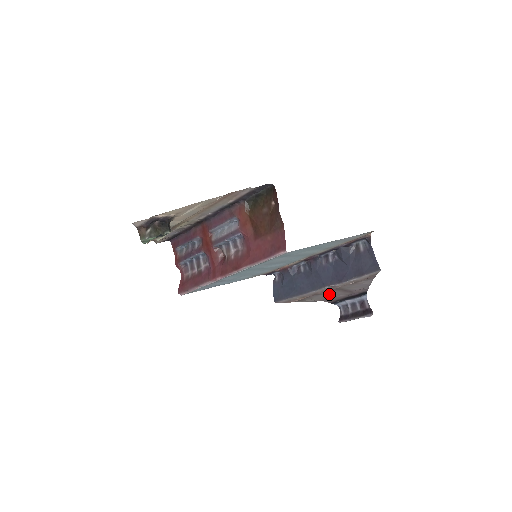
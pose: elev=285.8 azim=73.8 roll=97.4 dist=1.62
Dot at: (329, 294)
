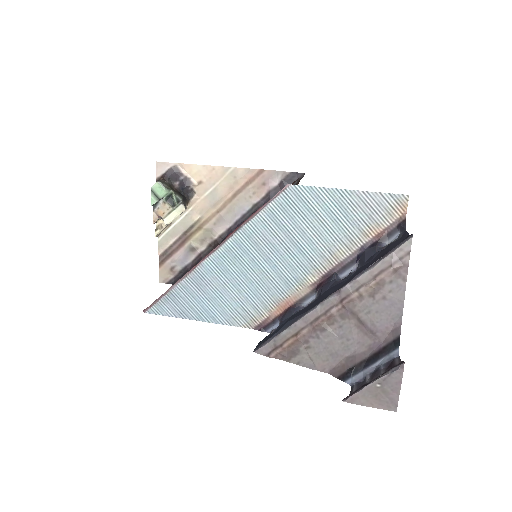
Dot at: (337, 339)
